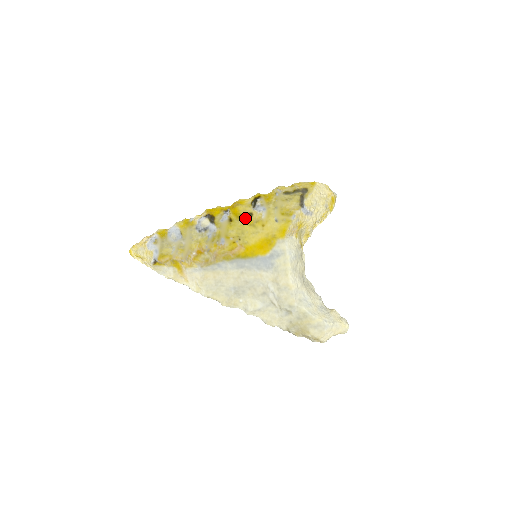
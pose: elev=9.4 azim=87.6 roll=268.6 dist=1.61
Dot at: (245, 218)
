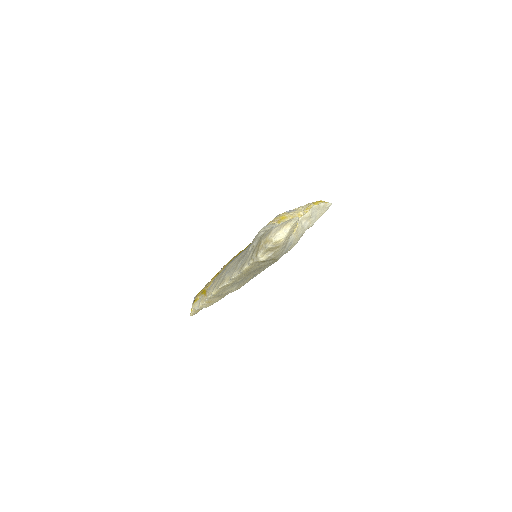
Dot at: occluded
